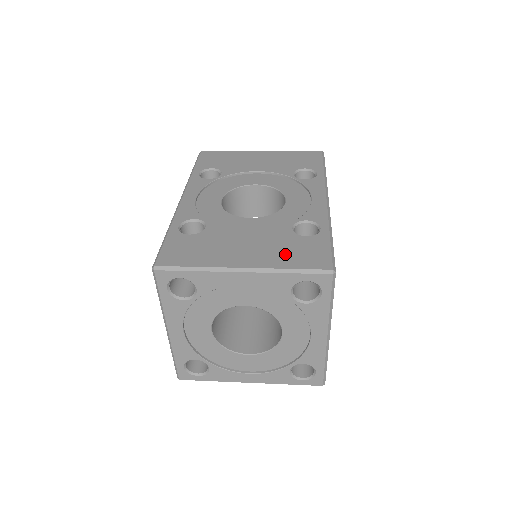
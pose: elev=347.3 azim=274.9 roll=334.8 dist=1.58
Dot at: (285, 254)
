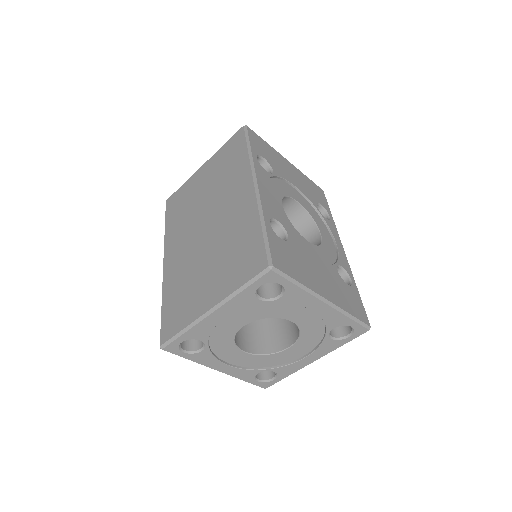
Dot at: (344, 297)
